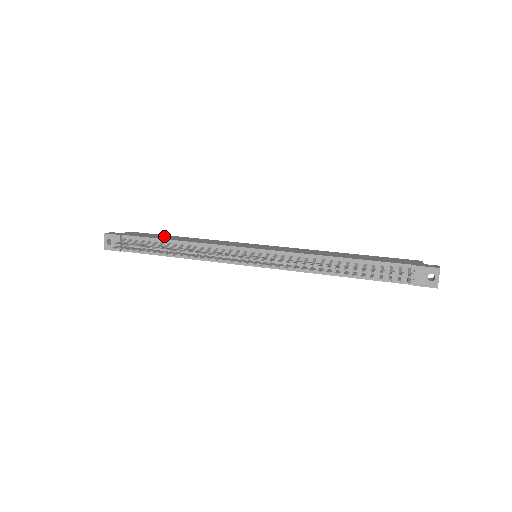
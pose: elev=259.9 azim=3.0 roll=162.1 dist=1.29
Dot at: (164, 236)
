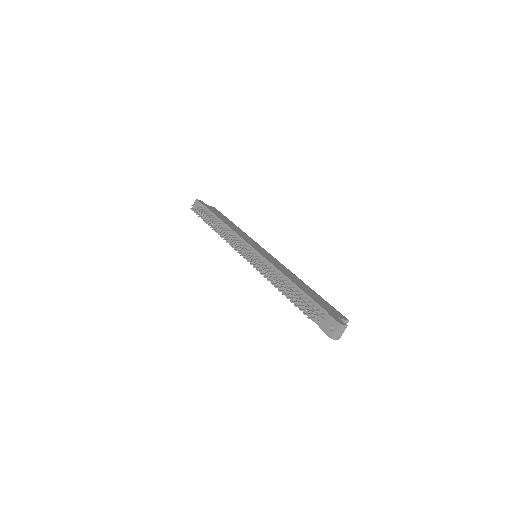
Dot at: (225, 218)
